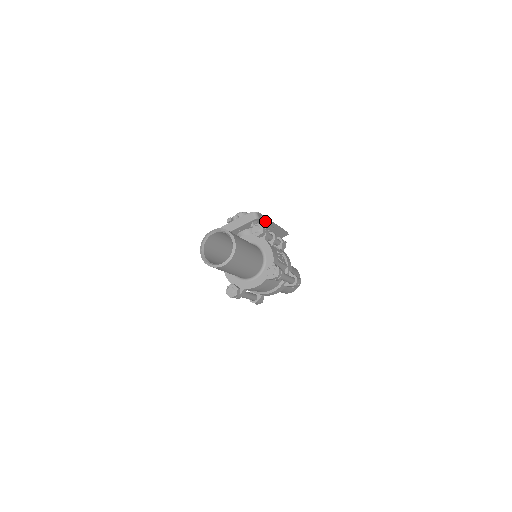
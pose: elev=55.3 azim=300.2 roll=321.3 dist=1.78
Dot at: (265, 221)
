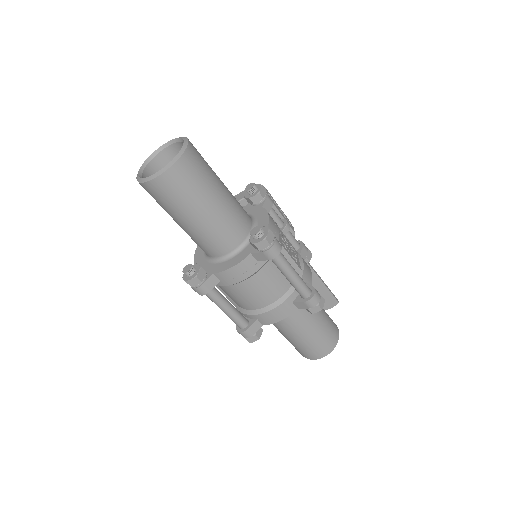
Dot at: (278, 208)
